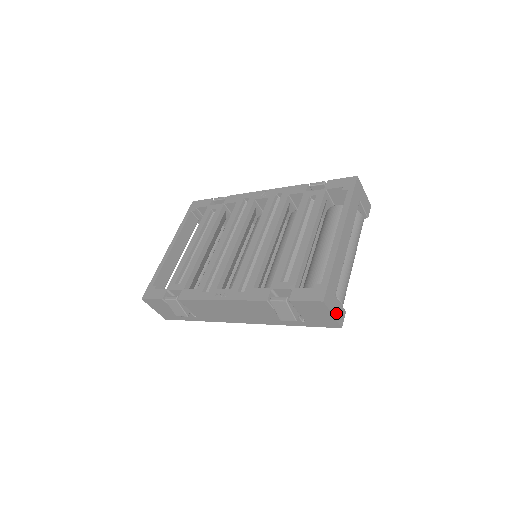
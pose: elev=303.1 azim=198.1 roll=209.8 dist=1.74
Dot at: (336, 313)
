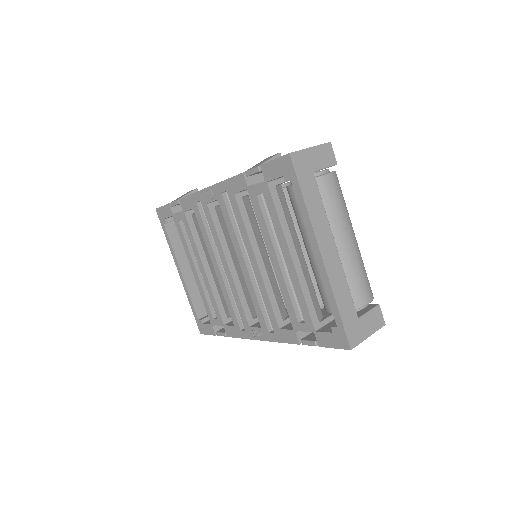
Dot at: (370, 328)
